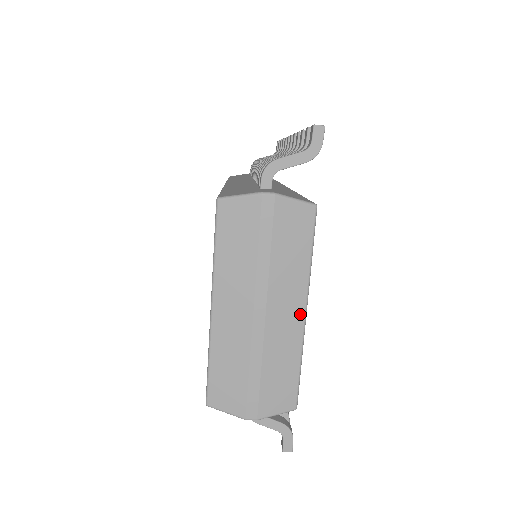
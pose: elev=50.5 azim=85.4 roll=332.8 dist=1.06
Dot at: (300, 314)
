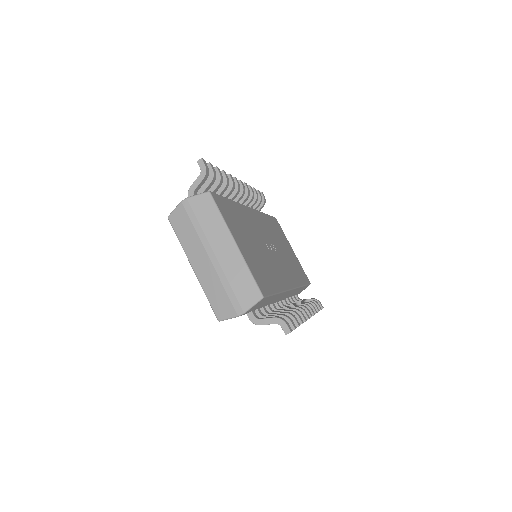
Dot at: (233, 245)
